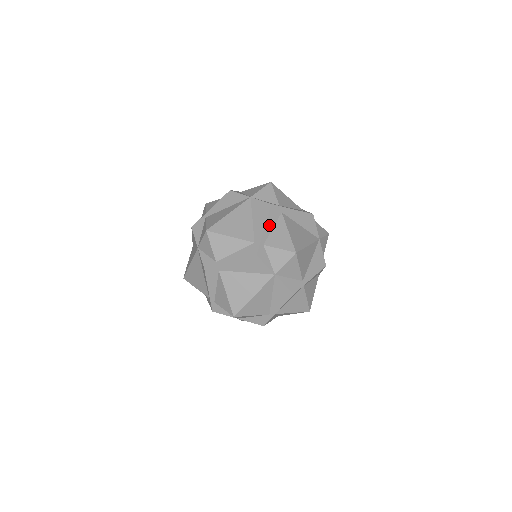
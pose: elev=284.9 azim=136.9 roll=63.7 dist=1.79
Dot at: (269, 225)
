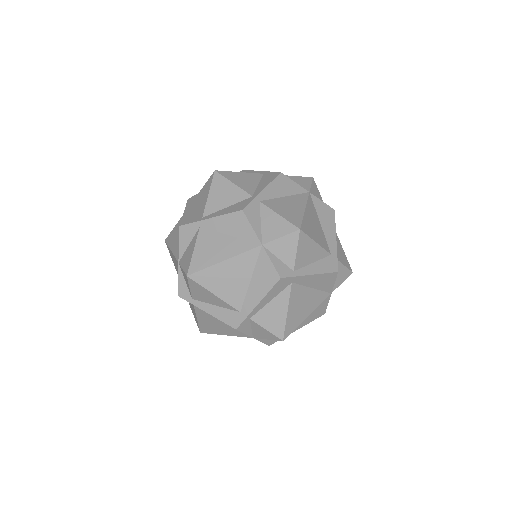
Dot at: (267, 299)
